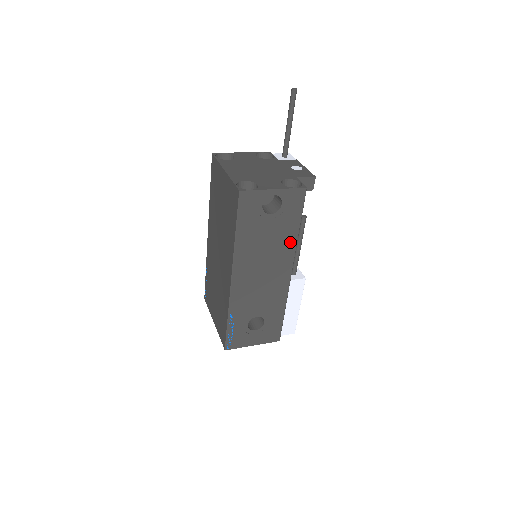
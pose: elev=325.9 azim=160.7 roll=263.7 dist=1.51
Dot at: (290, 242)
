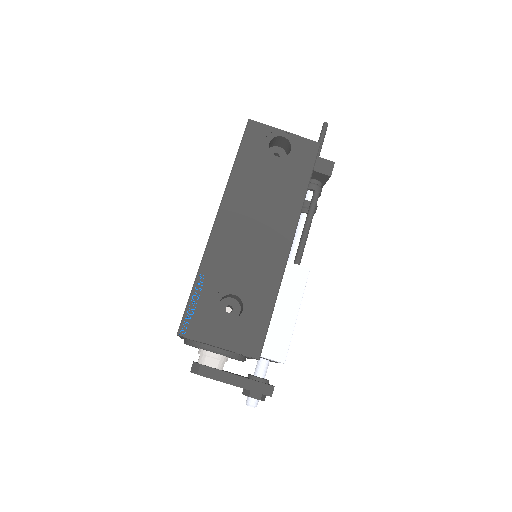
Dot at: (295, 200)
